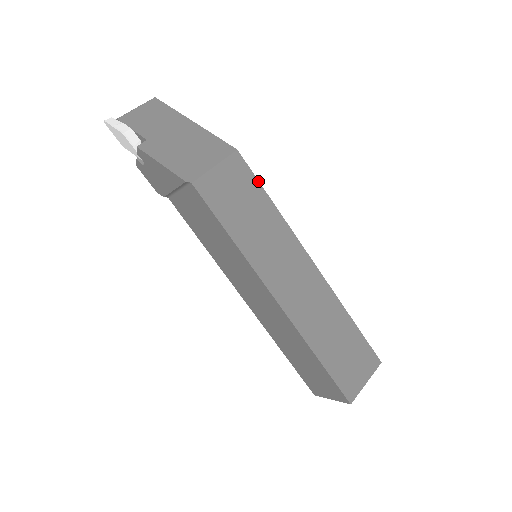
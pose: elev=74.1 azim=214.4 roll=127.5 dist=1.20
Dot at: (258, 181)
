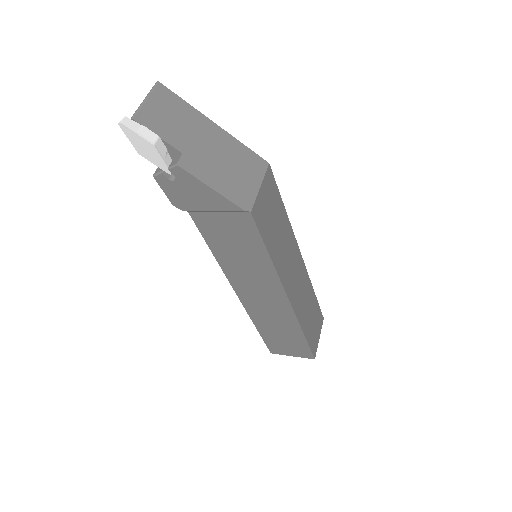
Dot at: (279, 192)
